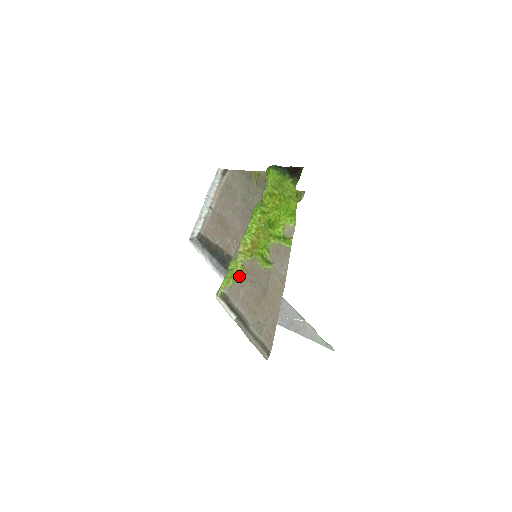
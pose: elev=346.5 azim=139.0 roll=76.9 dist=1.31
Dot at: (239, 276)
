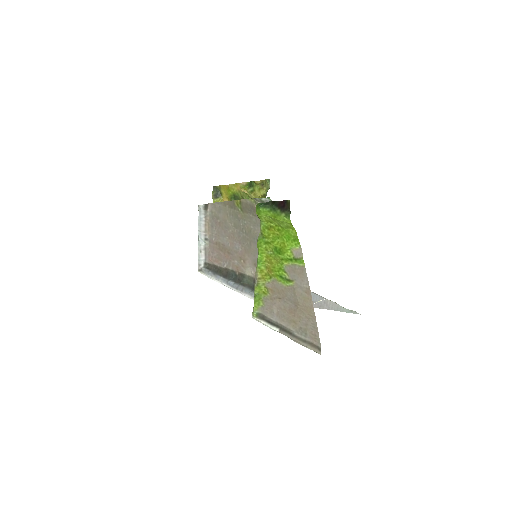
Dot at: (266, 296)
